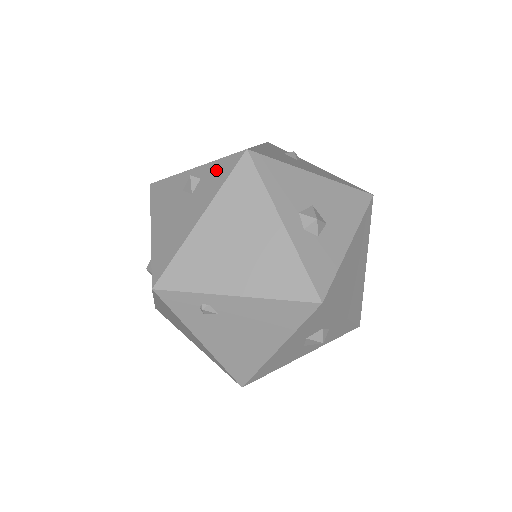
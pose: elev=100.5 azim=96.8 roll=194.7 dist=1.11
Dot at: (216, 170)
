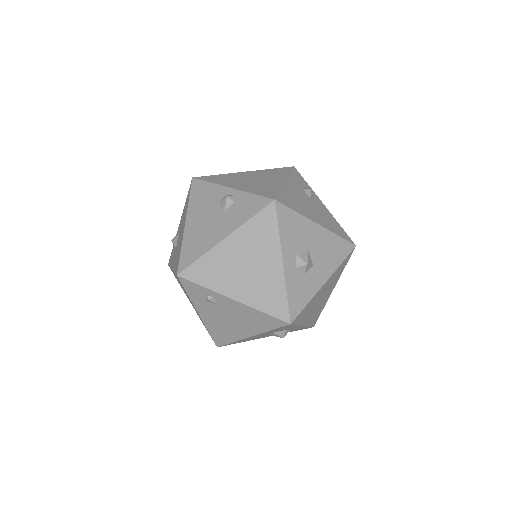
Dot at: (248, 203)
